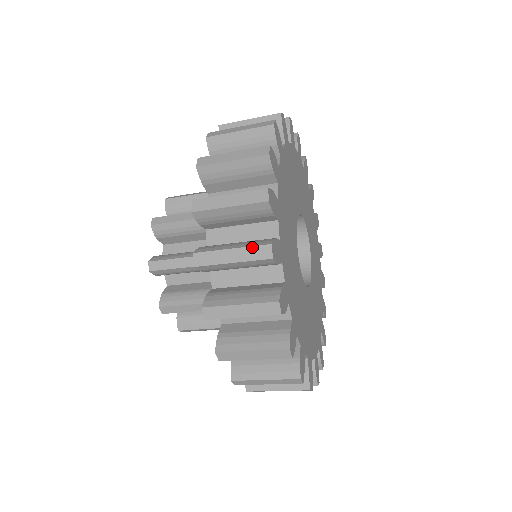
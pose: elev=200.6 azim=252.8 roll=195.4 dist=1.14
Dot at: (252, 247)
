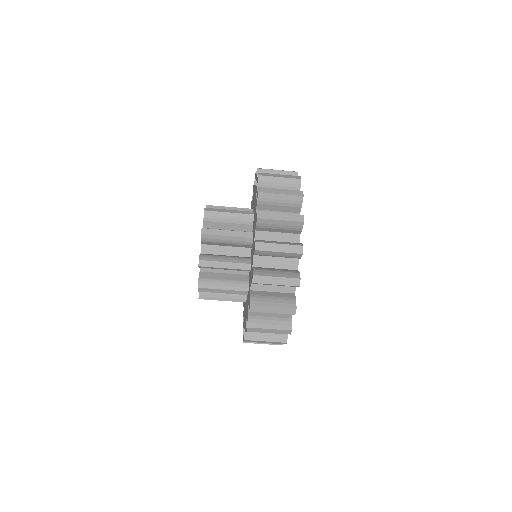
Dot at: (289, 278)
